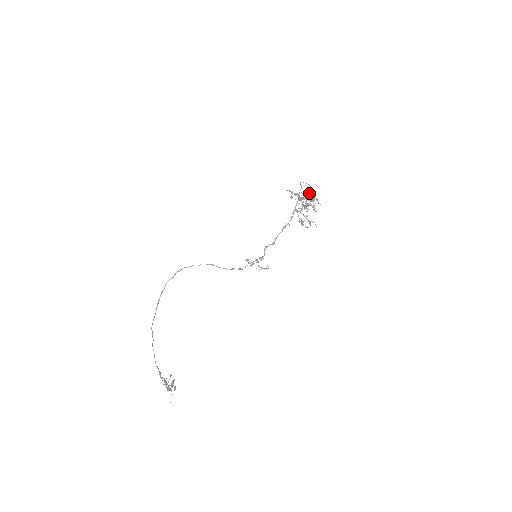
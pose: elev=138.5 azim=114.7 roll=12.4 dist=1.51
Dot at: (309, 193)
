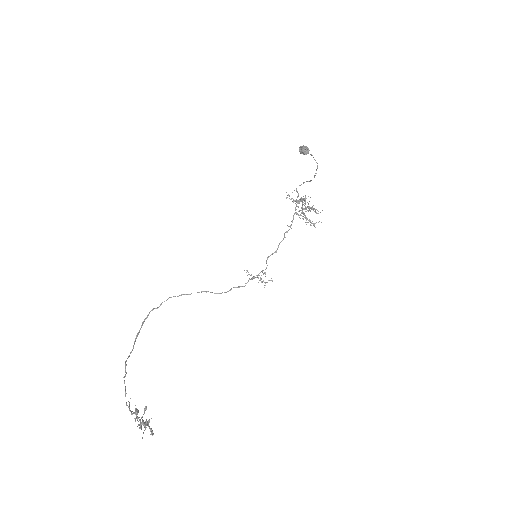
Dot at: (302, 146)
